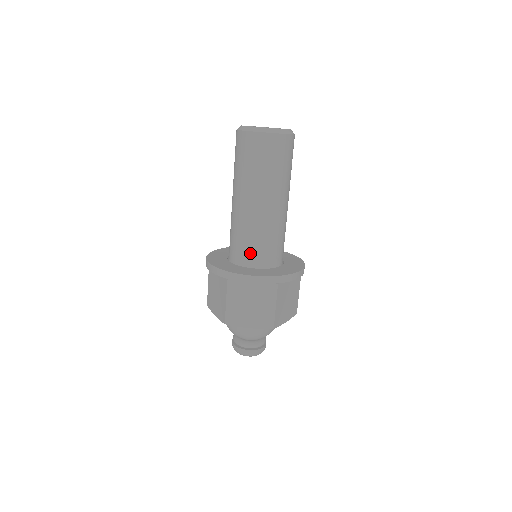
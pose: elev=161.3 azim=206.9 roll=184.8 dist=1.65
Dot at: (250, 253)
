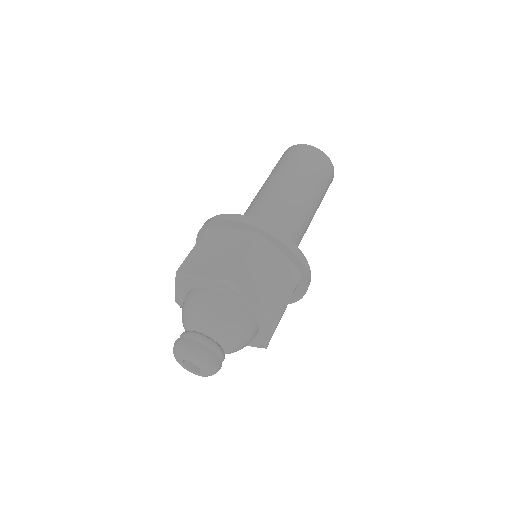
Dot at: occluded
